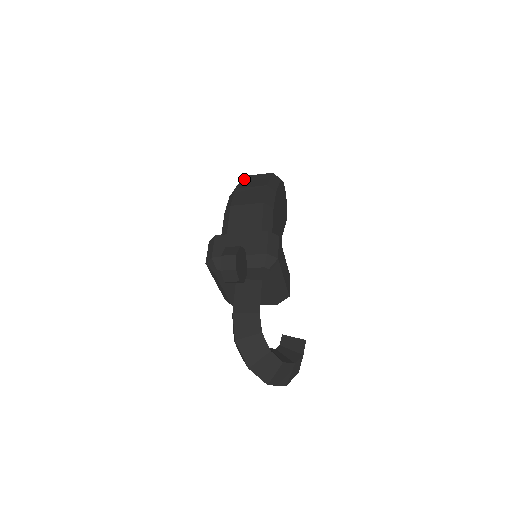
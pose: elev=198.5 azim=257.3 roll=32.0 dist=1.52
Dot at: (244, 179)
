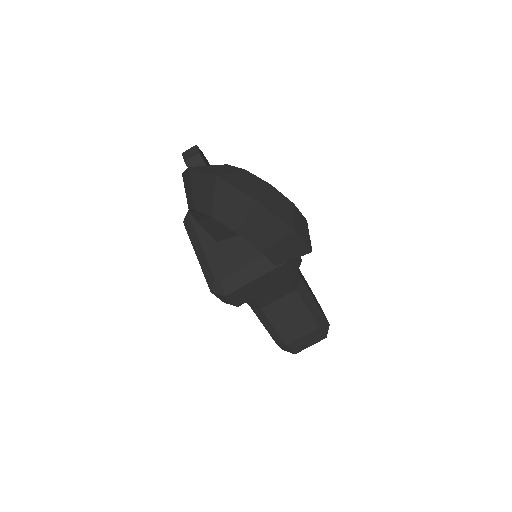
Dot at: occluded
